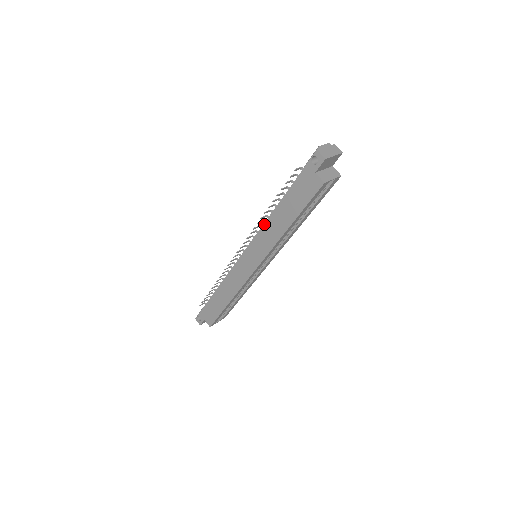
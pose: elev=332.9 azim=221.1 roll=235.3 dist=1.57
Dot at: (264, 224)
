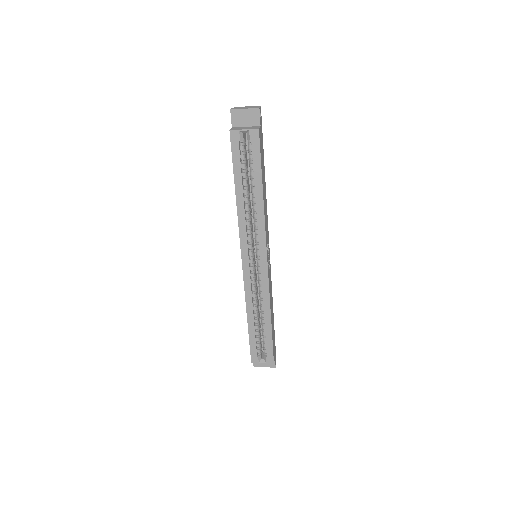
Dot at: occluded
